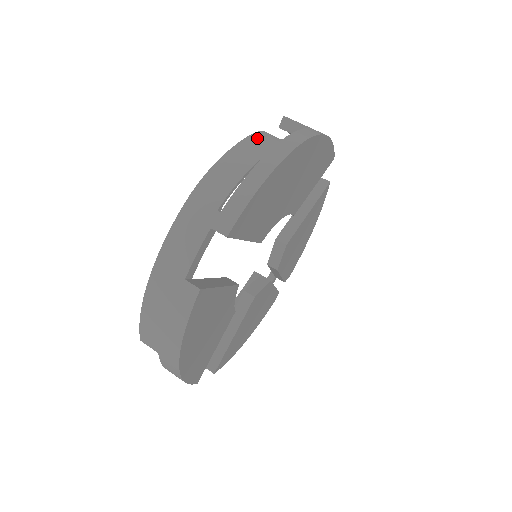
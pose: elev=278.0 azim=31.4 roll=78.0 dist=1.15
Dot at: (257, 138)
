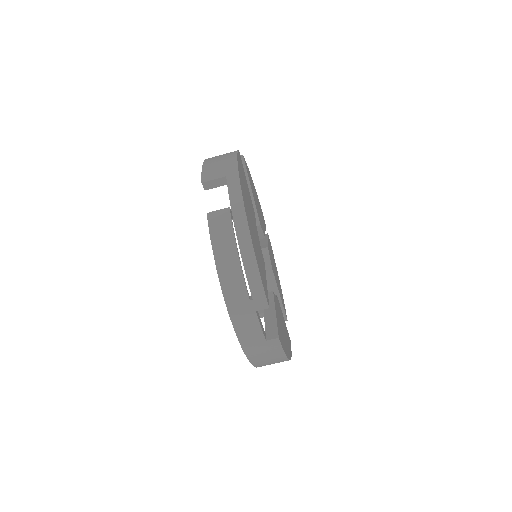
Dot at: (215, 229)
